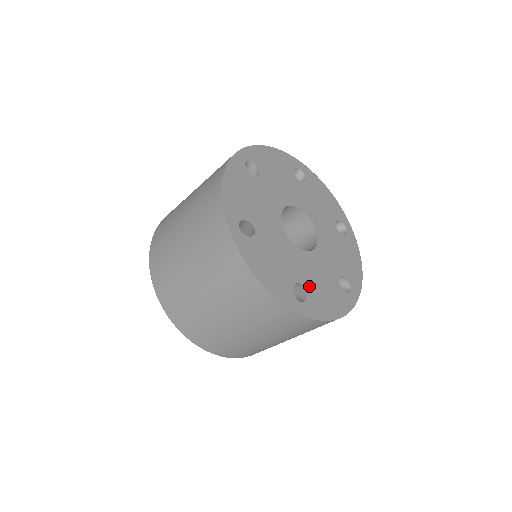
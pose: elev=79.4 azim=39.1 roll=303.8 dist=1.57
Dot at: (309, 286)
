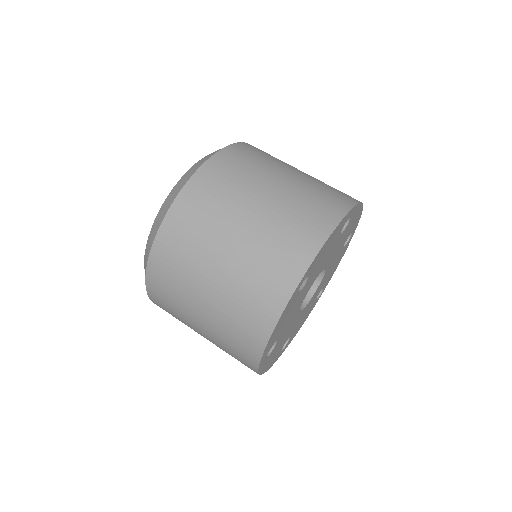
Dot at: occluded
